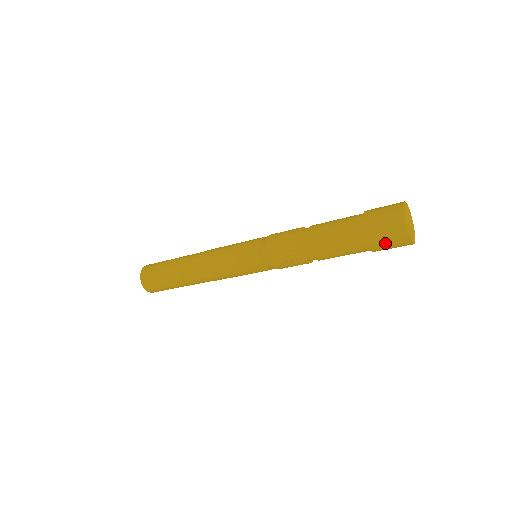
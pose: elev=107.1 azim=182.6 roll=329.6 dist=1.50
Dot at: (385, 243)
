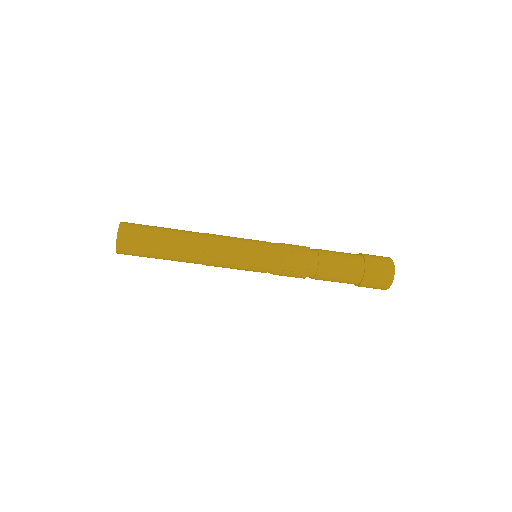
Dot at: (371, 286)
